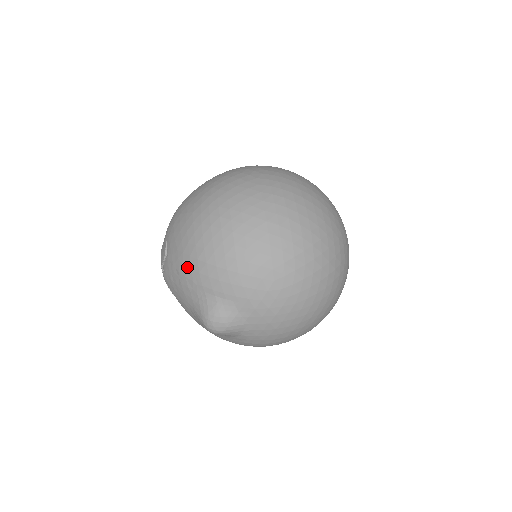
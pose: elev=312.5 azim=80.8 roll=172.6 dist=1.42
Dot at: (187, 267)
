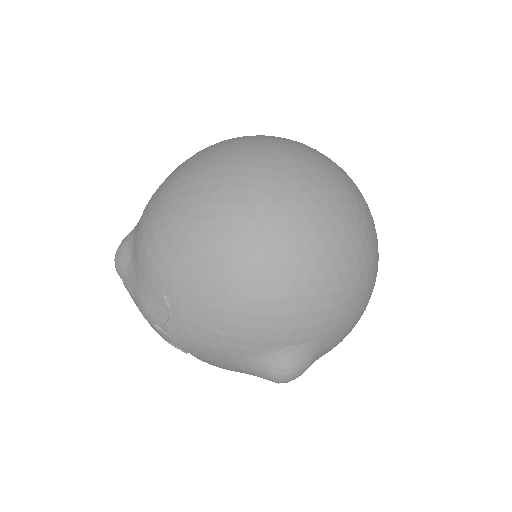
Dot at: (237, 327)
